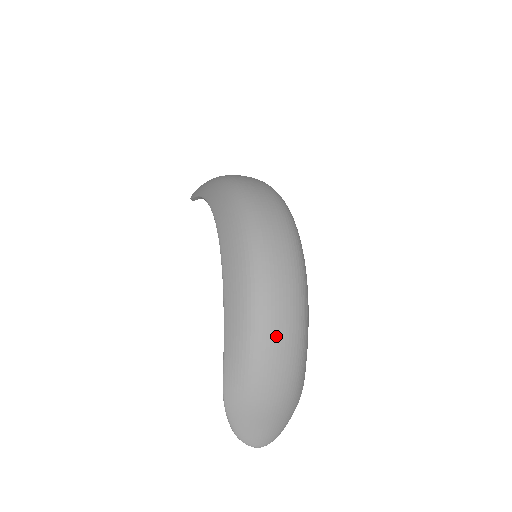
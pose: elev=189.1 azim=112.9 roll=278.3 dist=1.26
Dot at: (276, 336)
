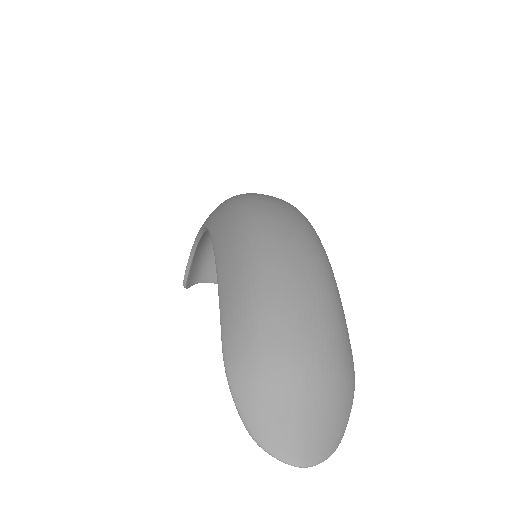
Dot at: (289, 260)
